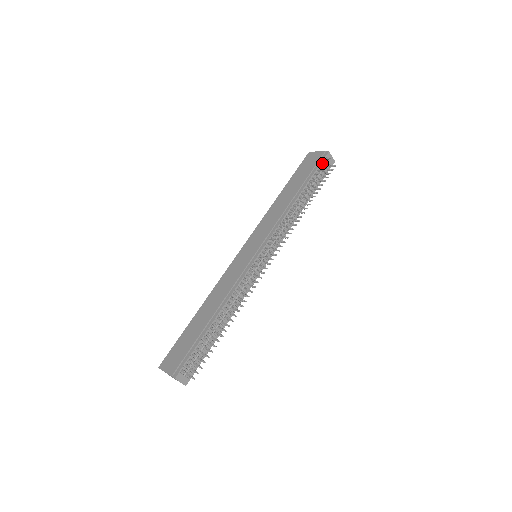
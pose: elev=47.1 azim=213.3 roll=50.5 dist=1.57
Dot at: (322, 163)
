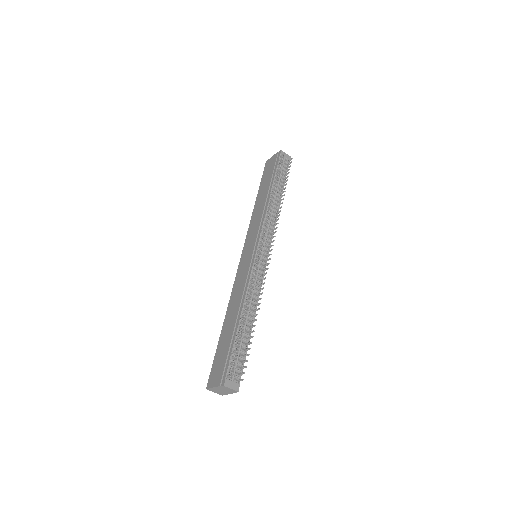
Dot at: (279, 161)
